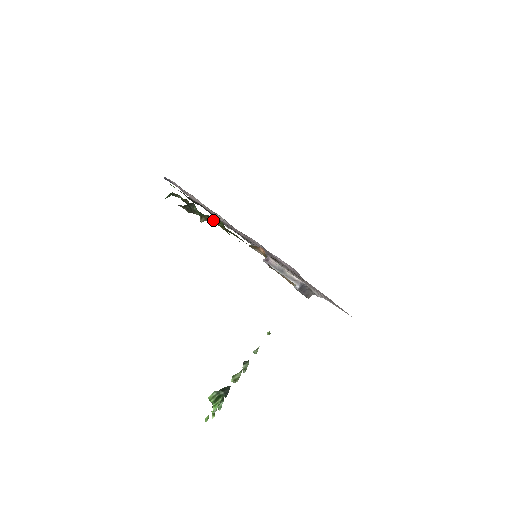
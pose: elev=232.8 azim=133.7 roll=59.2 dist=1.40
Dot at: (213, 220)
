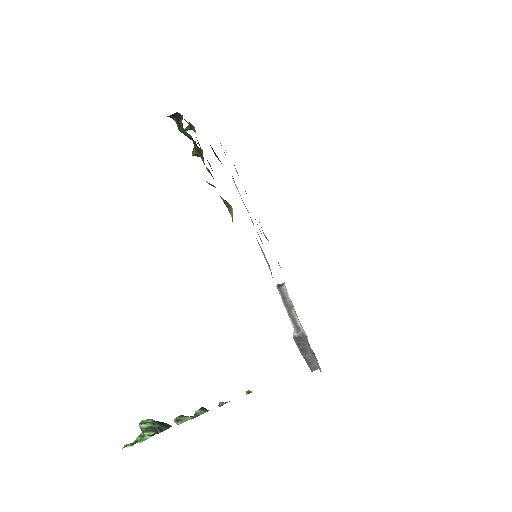
Dot at: (199, 151)
